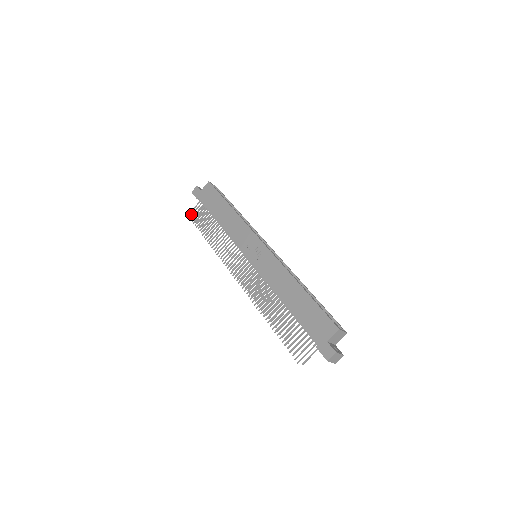
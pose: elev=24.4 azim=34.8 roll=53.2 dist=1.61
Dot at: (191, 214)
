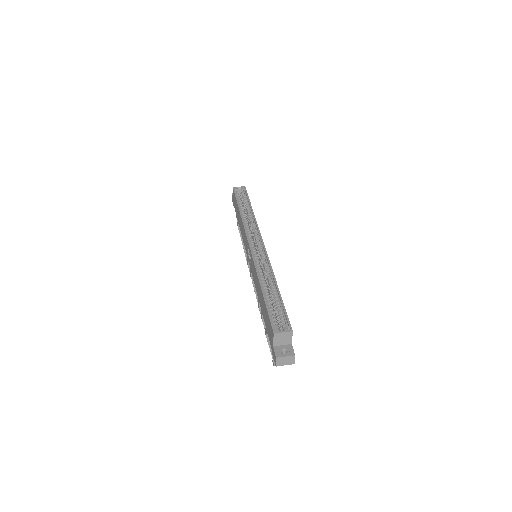
Dot at: occluded
